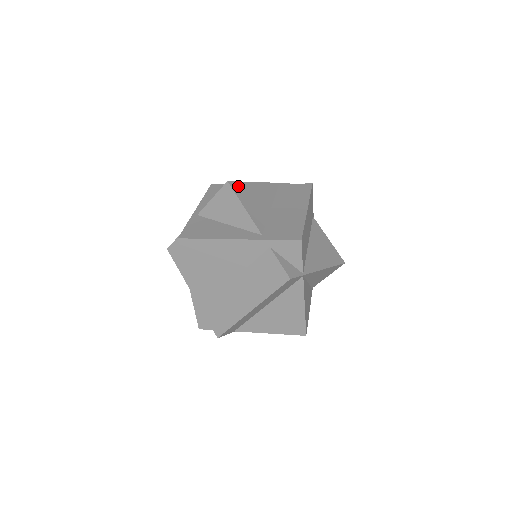
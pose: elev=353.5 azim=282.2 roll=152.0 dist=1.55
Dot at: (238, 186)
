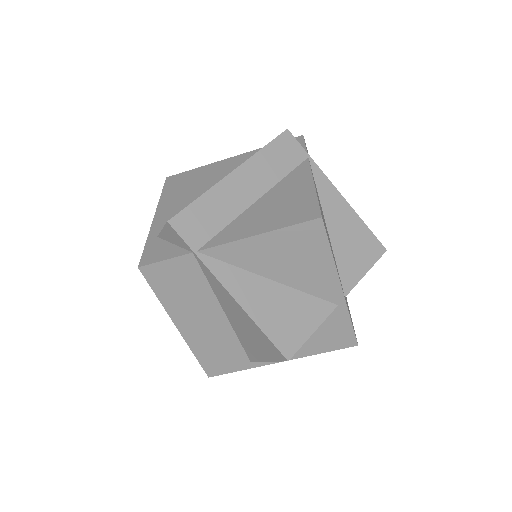
Dot at: occluded
